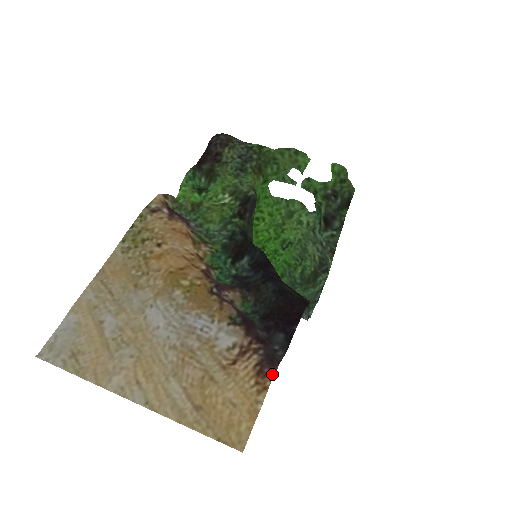
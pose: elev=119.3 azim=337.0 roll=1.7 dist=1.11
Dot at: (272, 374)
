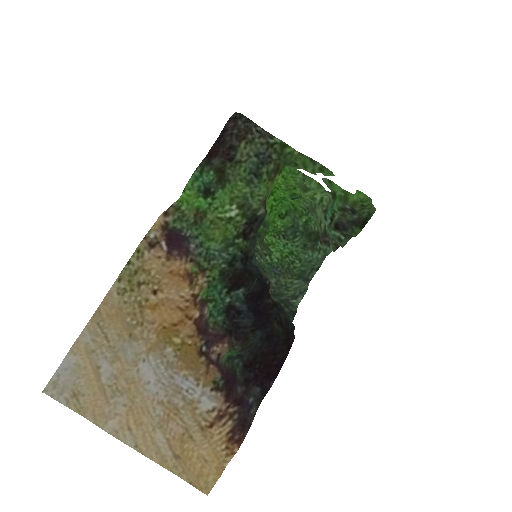
Dot at: (241, 441)
